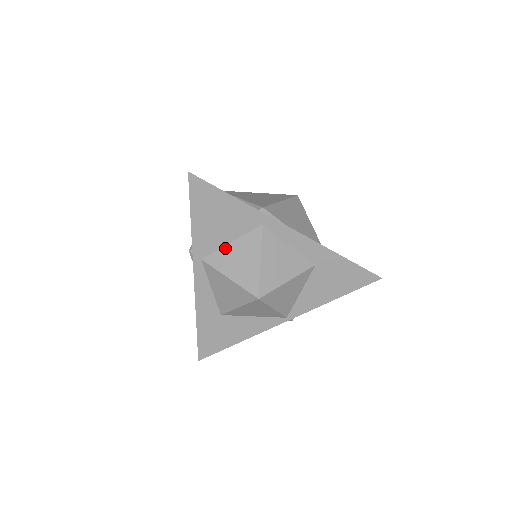
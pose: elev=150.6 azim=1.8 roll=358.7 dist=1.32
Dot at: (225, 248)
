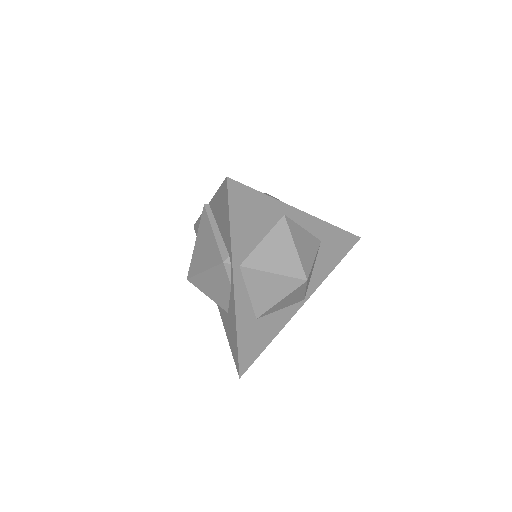
Dot at: (259, 247)
